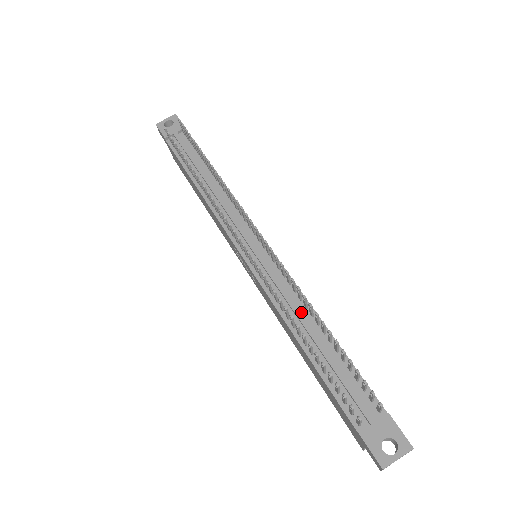
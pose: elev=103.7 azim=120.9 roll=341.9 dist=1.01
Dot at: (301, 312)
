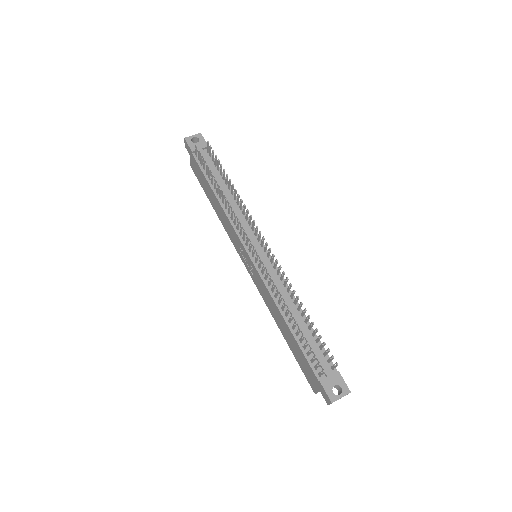
Dot at: (288, 301)
